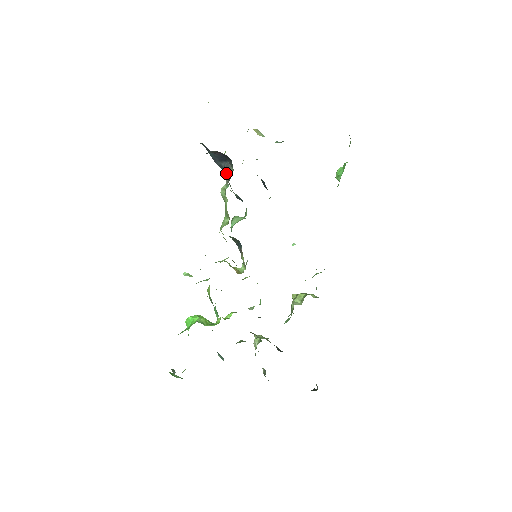
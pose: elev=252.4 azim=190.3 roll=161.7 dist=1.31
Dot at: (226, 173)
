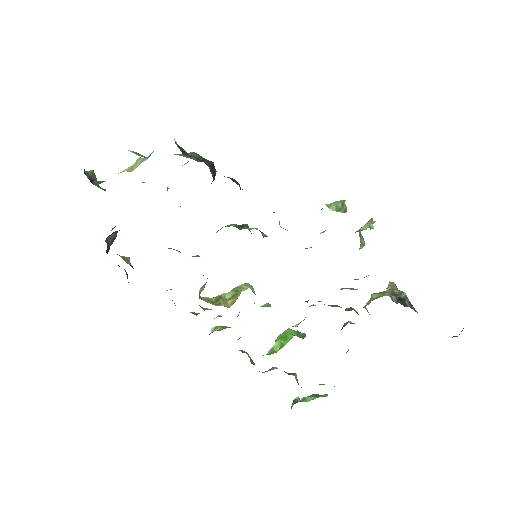
Dot at: occluded
